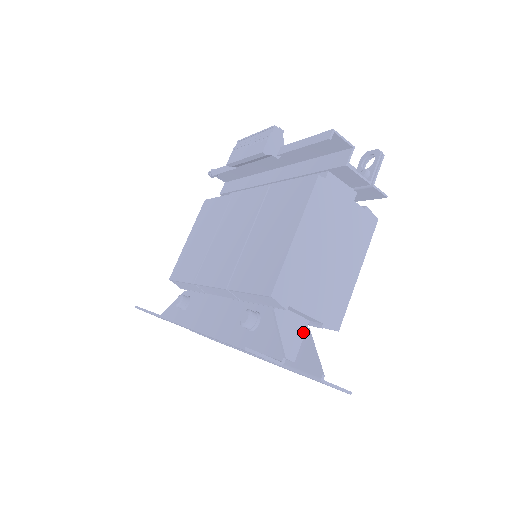
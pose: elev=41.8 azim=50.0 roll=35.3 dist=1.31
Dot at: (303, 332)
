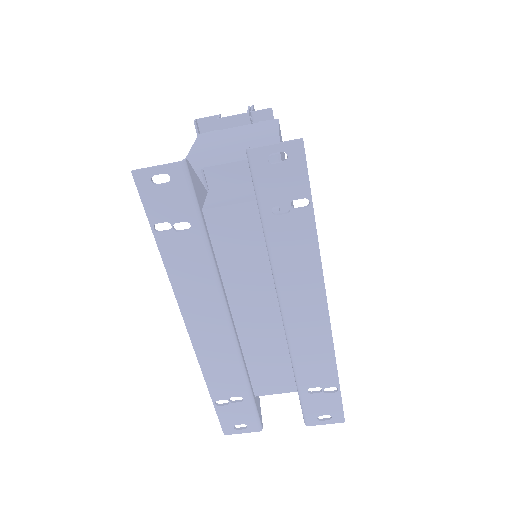
Dot at: occluded
